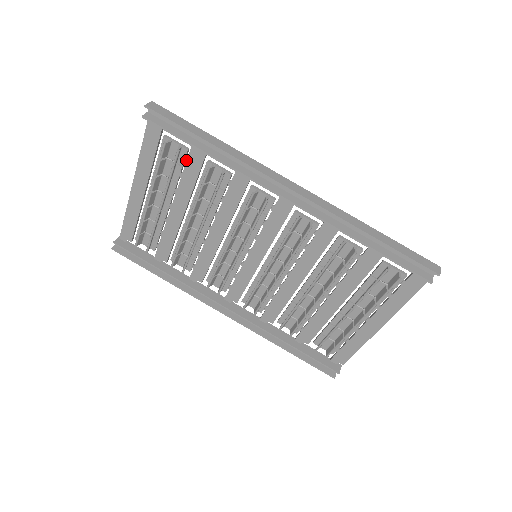
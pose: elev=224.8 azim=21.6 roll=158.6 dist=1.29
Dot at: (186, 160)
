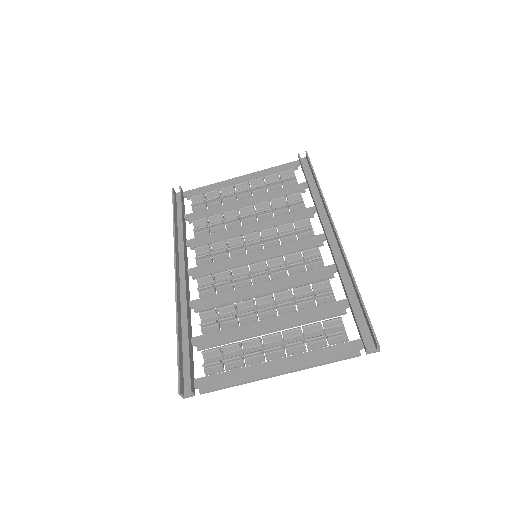
Dot at: (289, 186)
